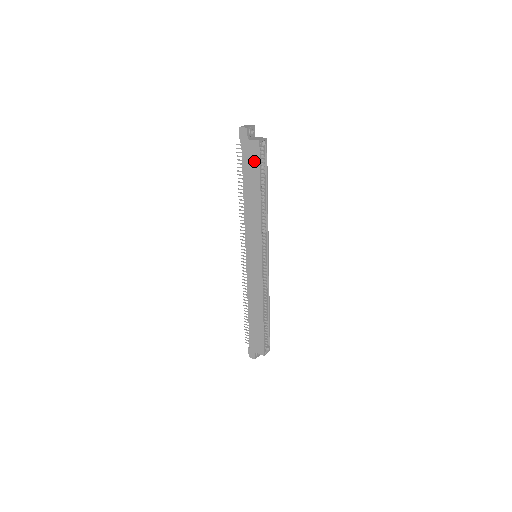
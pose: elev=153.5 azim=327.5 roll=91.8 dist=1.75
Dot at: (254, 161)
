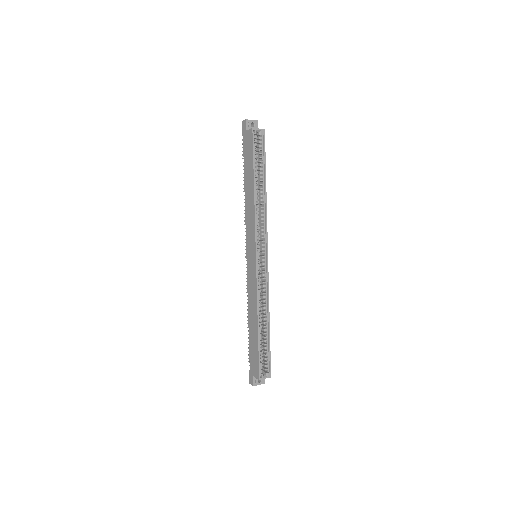
Dot at: (250, 150)
